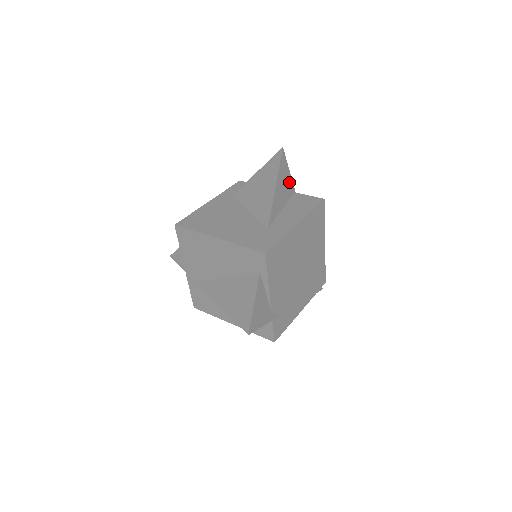
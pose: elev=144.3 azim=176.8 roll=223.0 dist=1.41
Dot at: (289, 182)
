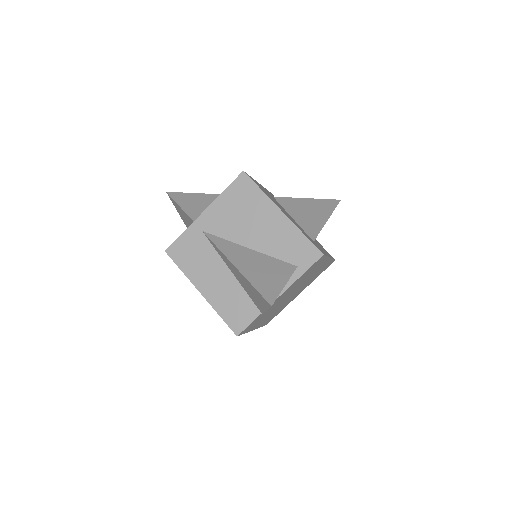
Dot at: occluded
